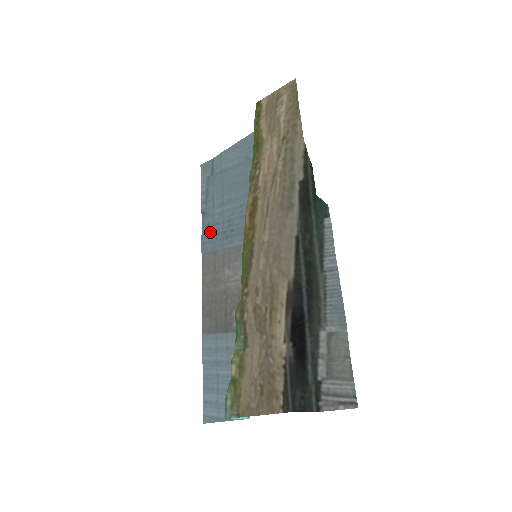
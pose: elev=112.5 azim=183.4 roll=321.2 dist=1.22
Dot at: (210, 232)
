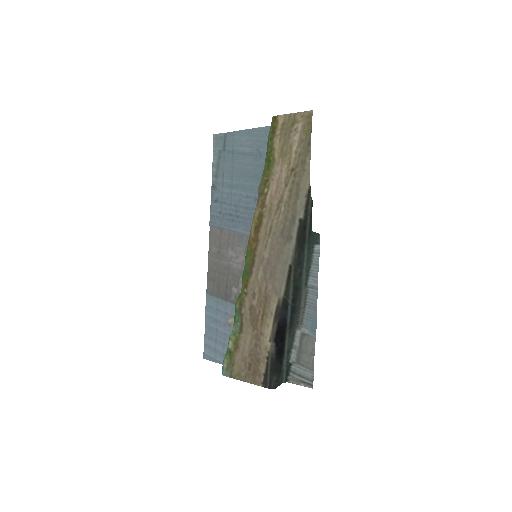
Dot at: (218, 208)
